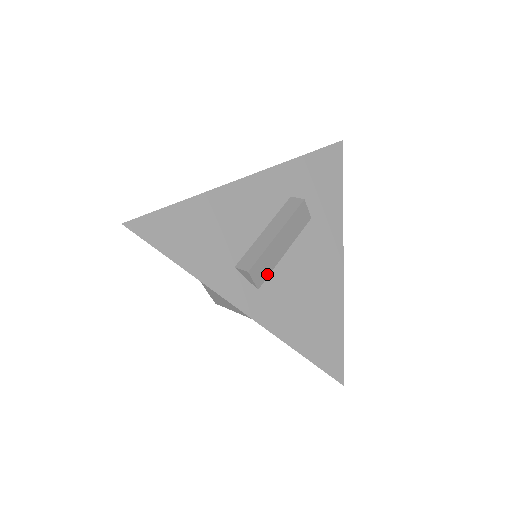
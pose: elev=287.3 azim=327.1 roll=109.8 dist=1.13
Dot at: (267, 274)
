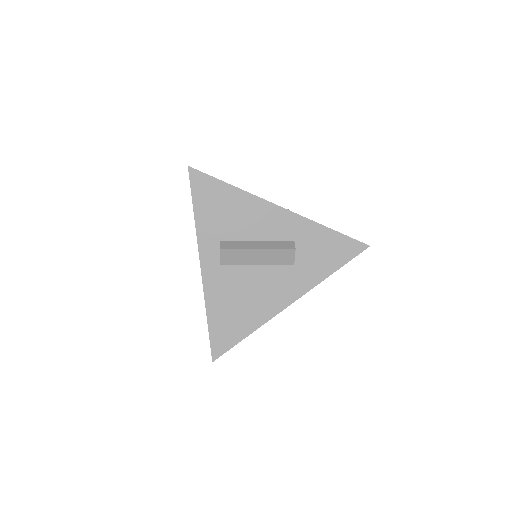
Dot at: (233, 263)
